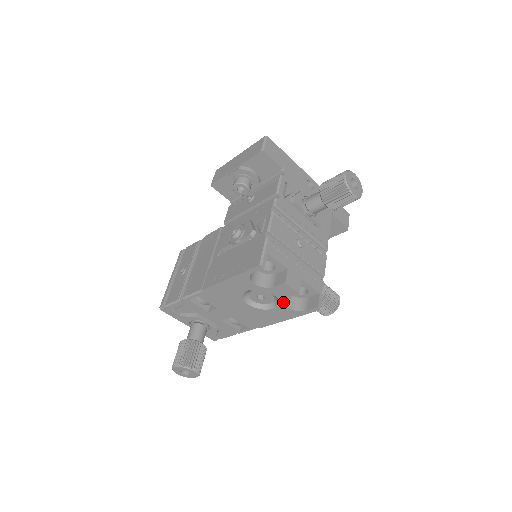
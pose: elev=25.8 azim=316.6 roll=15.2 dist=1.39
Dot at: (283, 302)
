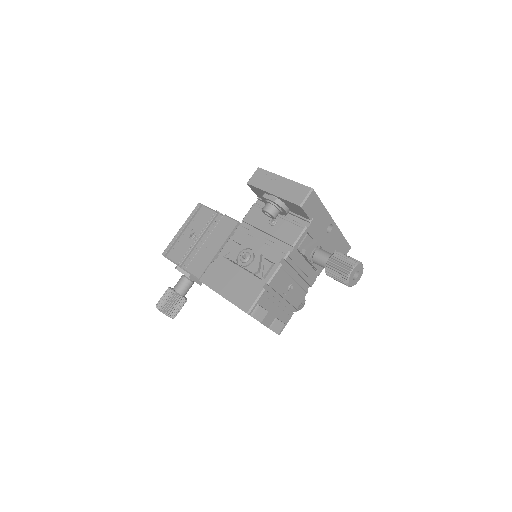
Dot at: occluded
